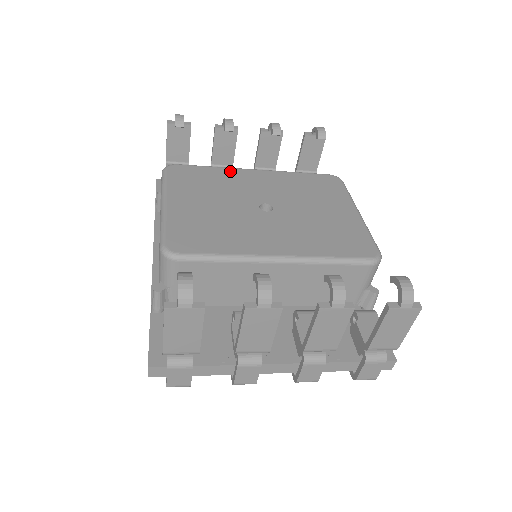
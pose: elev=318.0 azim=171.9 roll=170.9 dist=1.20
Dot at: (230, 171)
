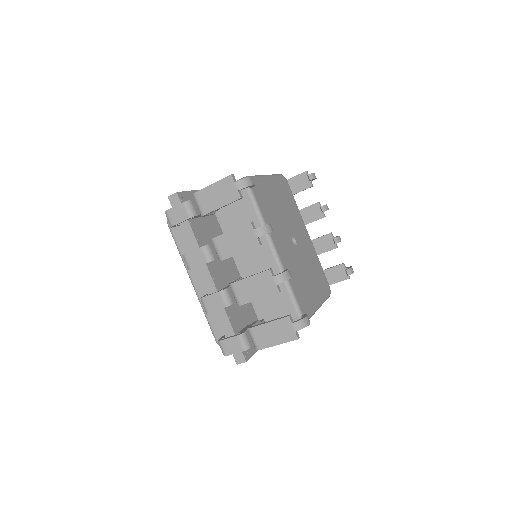
Dot at: (300, 216)
